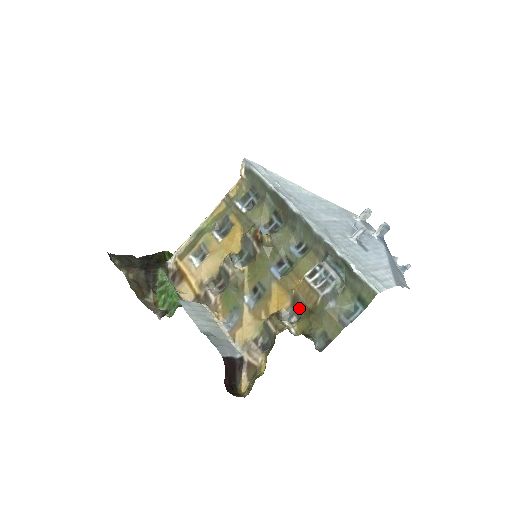
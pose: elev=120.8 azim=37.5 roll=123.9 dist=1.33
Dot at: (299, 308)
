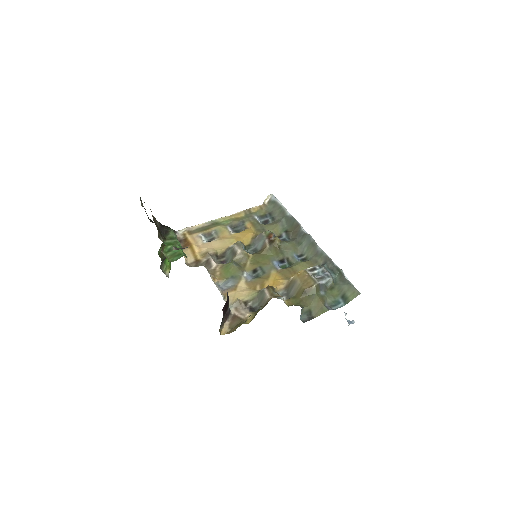
Dot at: (292, 291)
